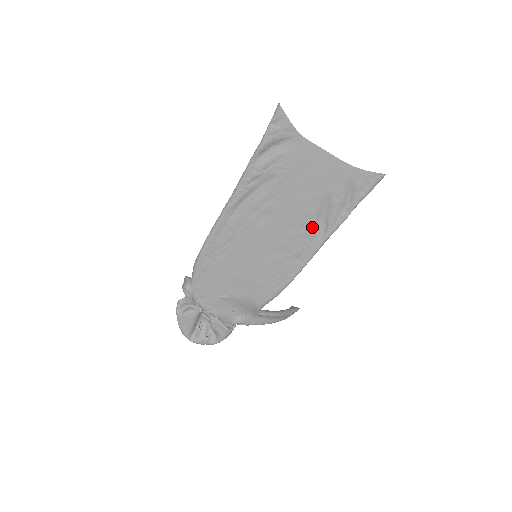
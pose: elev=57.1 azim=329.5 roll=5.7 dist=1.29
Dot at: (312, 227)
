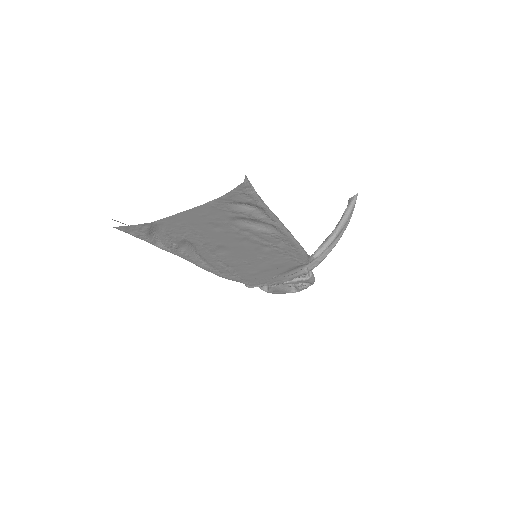
Dot at: (258, 231)
